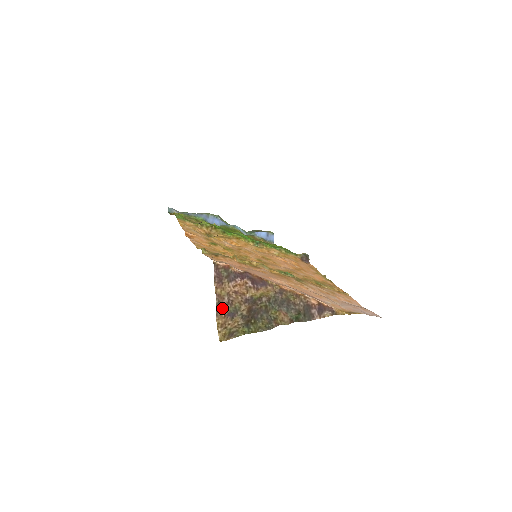
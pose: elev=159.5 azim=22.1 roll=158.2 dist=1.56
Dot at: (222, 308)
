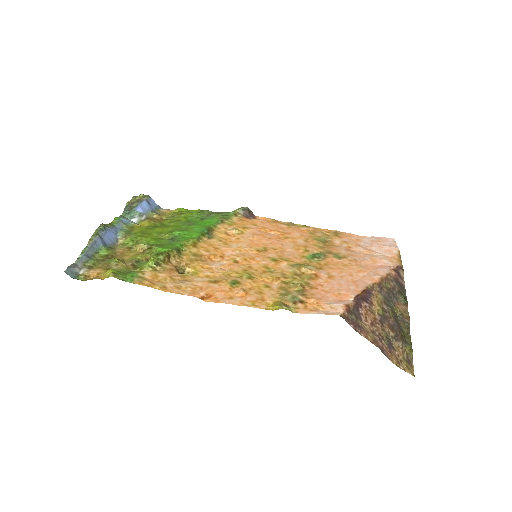
Dot at: (384, 349)
